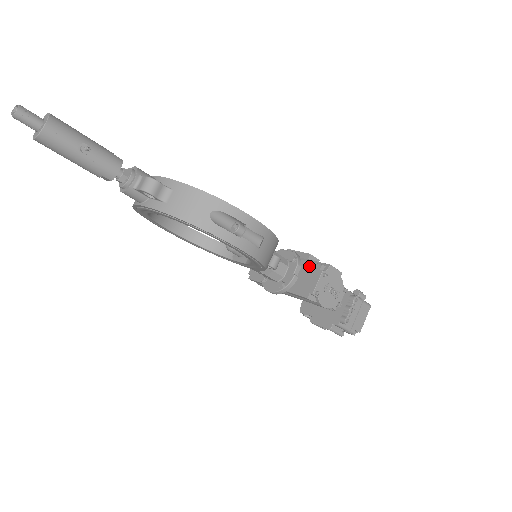
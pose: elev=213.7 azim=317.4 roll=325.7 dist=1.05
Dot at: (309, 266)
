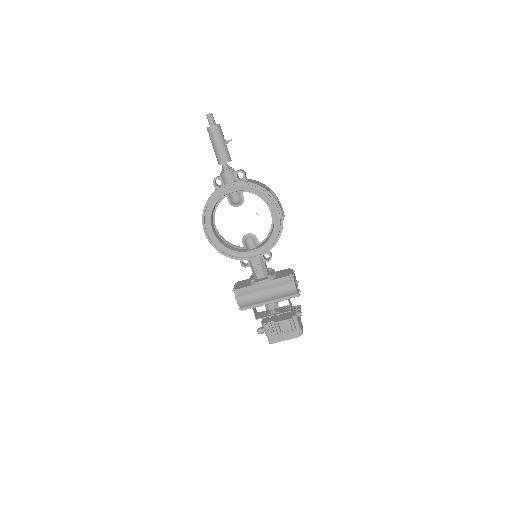
Dot at: (282, 271)
